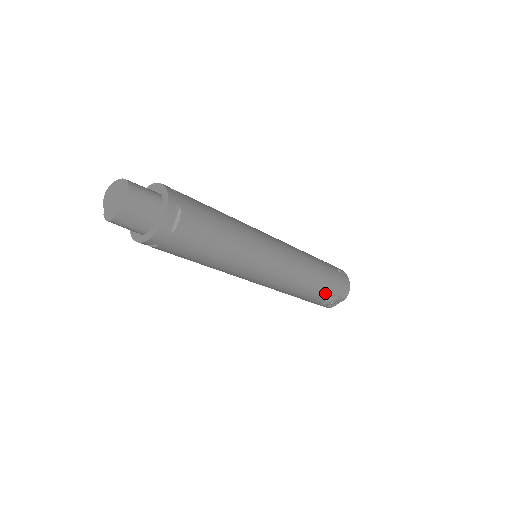
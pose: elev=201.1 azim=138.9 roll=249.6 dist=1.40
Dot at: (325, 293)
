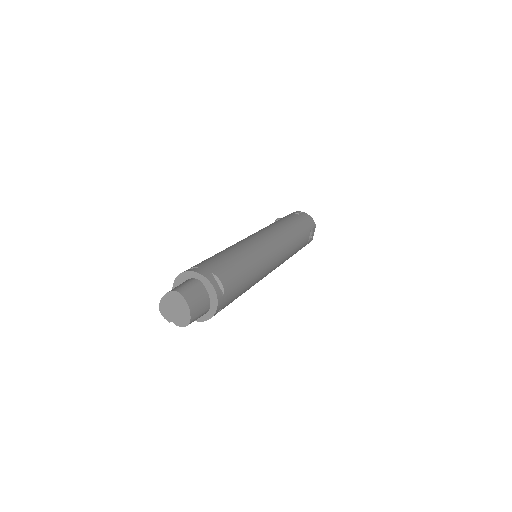
Dot at: (306, 235)
